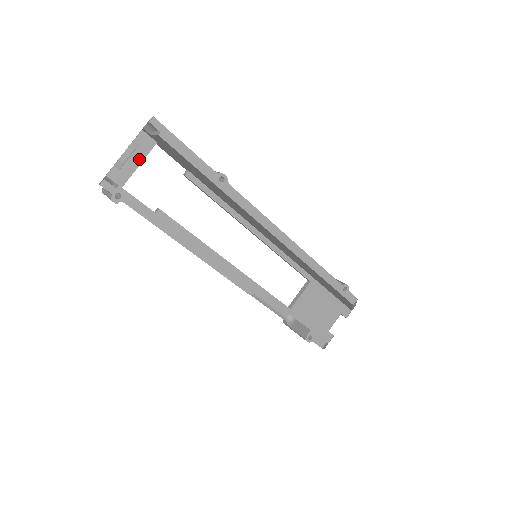
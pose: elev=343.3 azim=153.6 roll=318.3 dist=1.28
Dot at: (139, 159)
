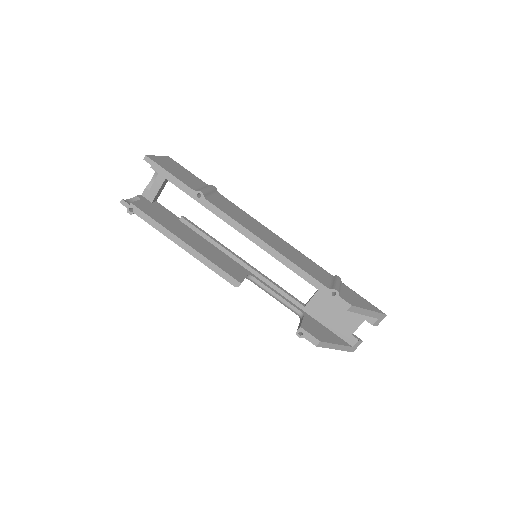
Dot at: (160, 182)
